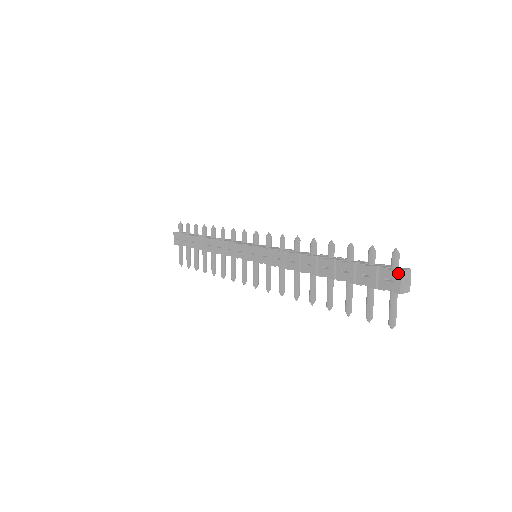
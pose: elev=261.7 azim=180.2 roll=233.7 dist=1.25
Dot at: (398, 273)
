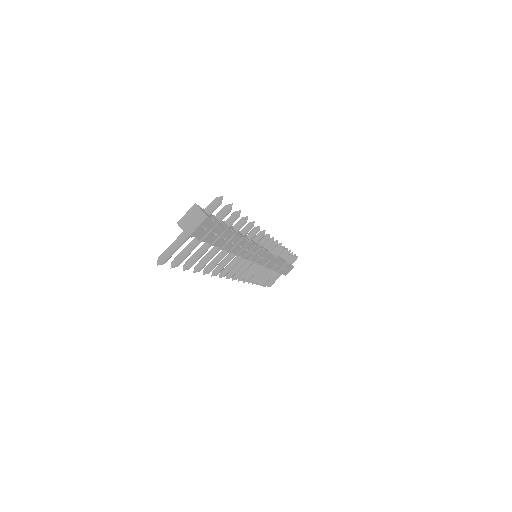
Dot at: (194, 206)
